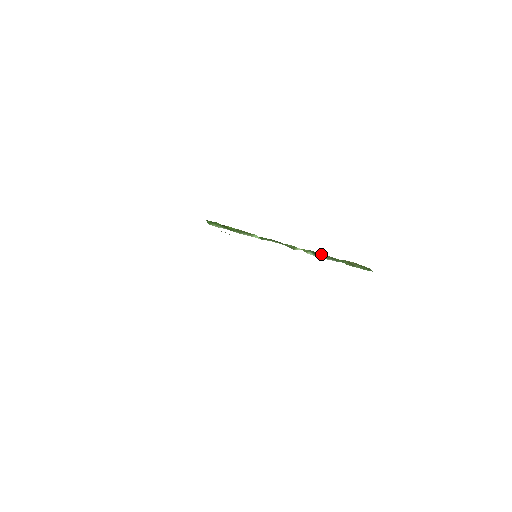
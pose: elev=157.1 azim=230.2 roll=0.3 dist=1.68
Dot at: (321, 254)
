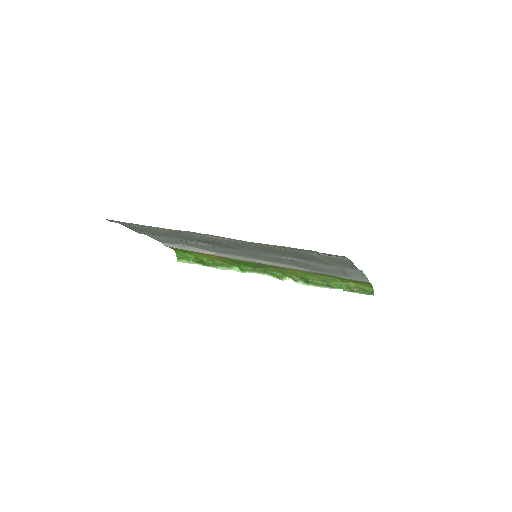
Dot at: (315, 281)
